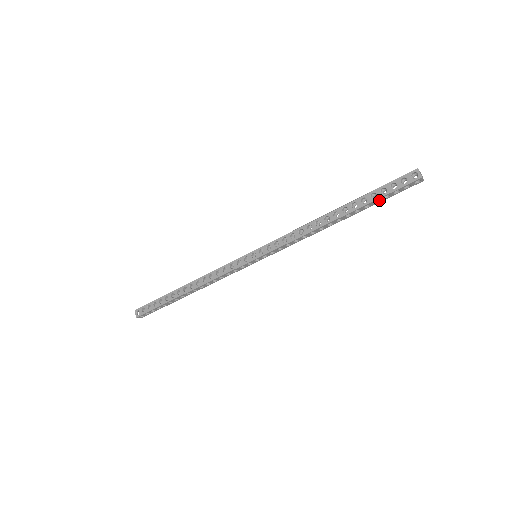
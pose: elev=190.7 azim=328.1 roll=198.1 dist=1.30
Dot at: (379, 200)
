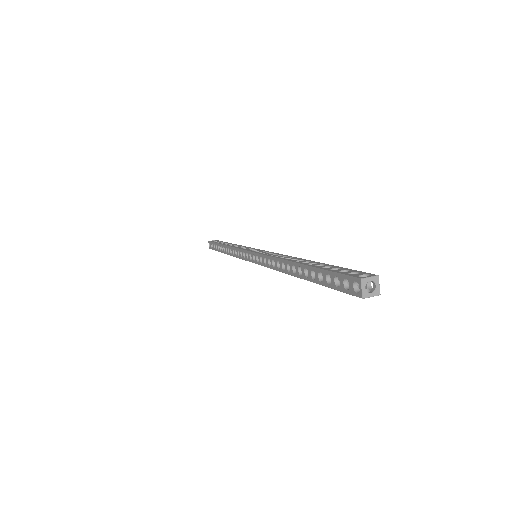
Dot at: occluded
